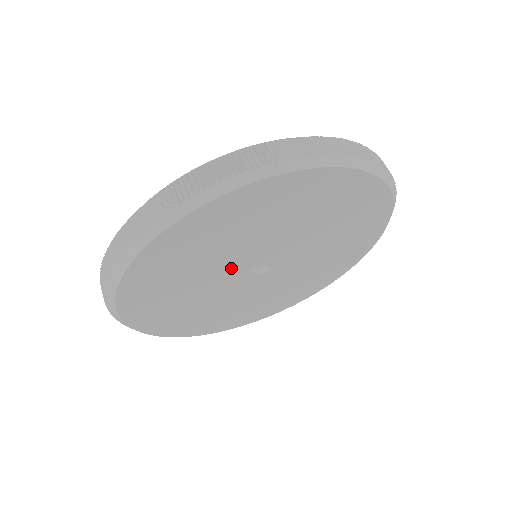
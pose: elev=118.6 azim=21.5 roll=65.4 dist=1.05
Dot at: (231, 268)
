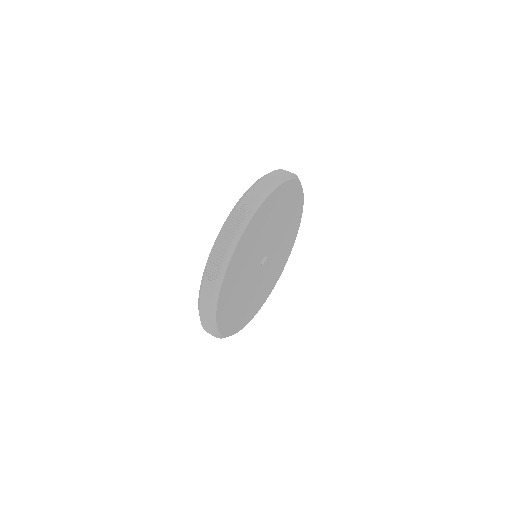
Dot at: (252, 274)
